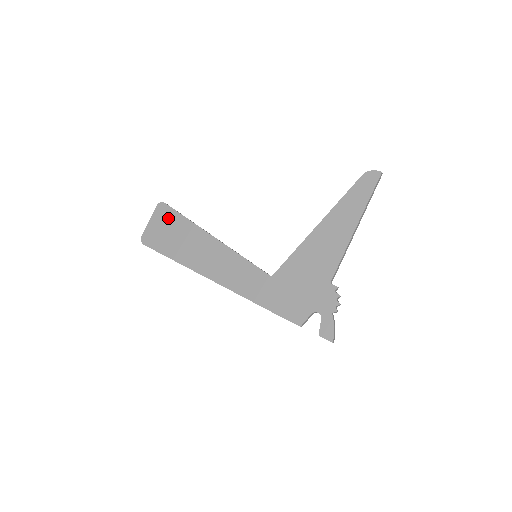
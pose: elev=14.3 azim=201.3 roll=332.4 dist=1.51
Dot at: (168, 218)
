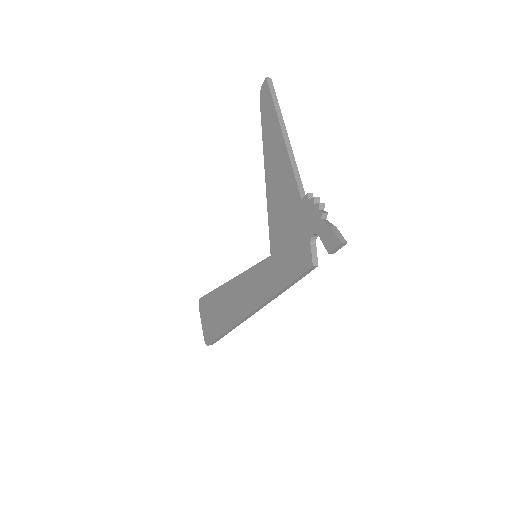
Dot at: (206, 306)
